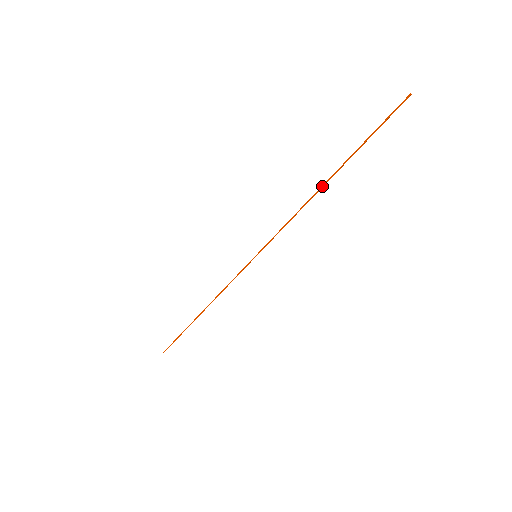
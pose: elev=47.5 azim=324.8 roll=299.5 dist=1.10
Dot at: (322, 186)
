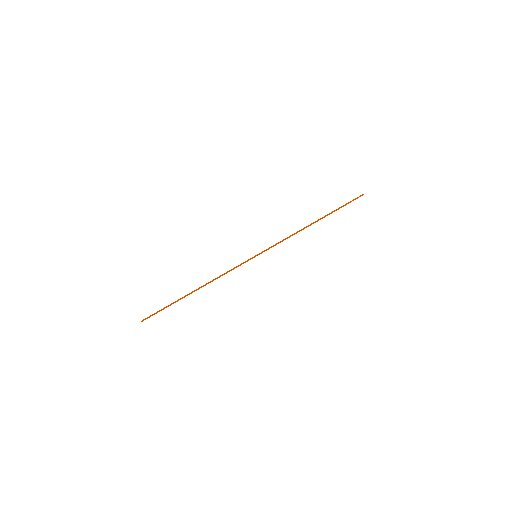
Dot at: (311, 224)
